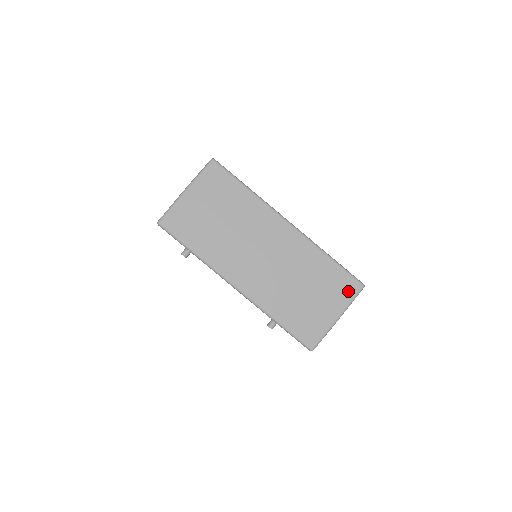
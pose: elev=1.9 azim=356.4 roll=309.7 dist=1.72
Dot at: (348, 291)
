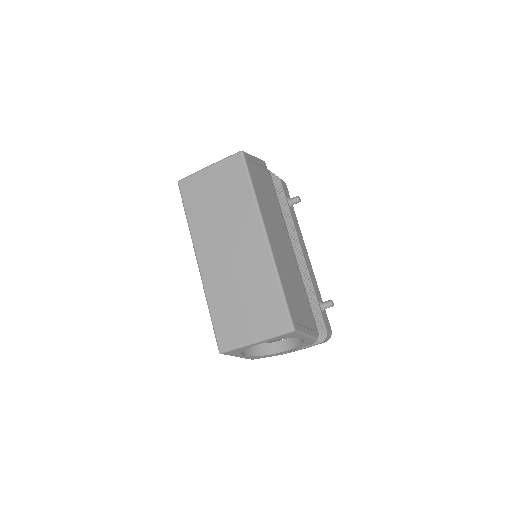
Dot at: (277, 325)
